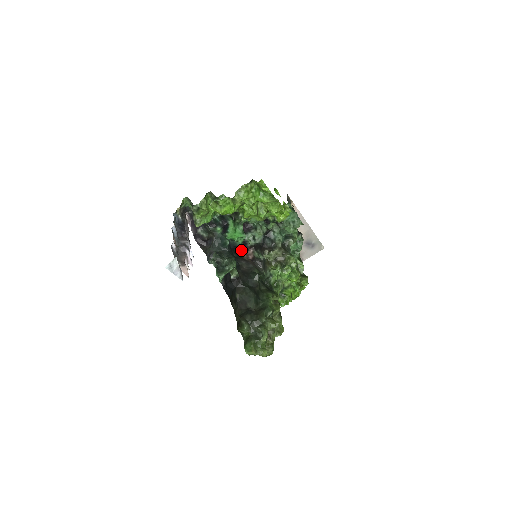
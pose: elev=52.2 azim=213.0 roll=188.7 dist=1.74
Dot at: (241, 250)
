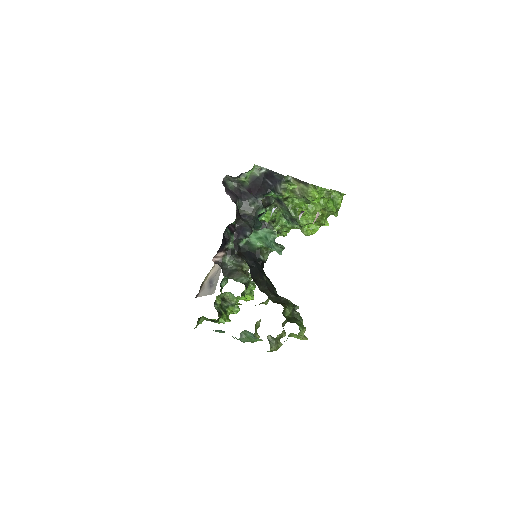
Dot at: (220, 247)
